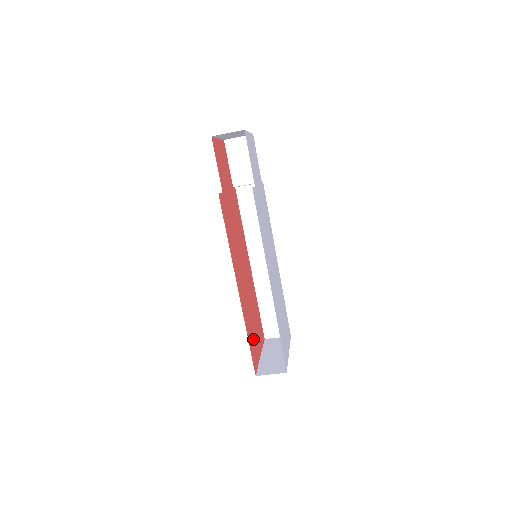
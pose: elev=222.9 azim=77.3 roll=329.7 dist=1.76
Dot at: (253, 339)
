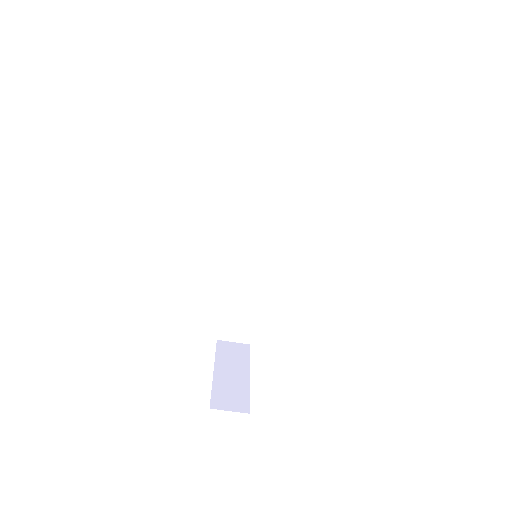
Dot at: occluded
